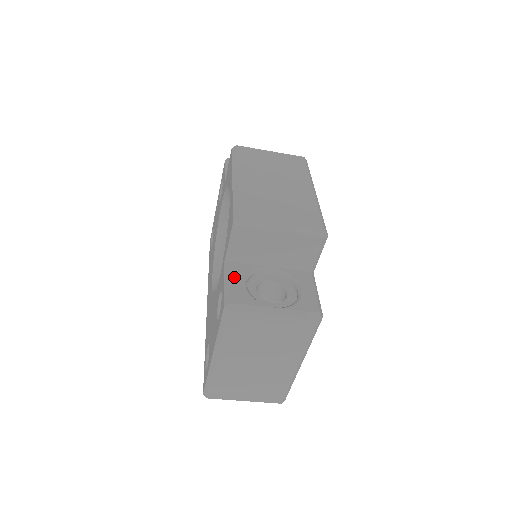
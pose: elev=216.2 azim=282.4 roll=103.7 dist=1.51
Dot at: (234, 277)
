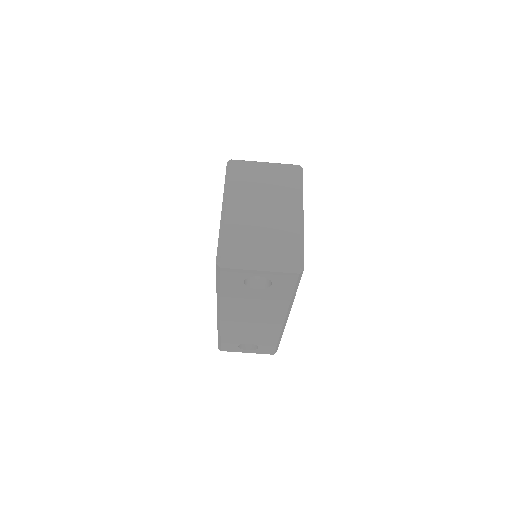
Dot at: occluded
